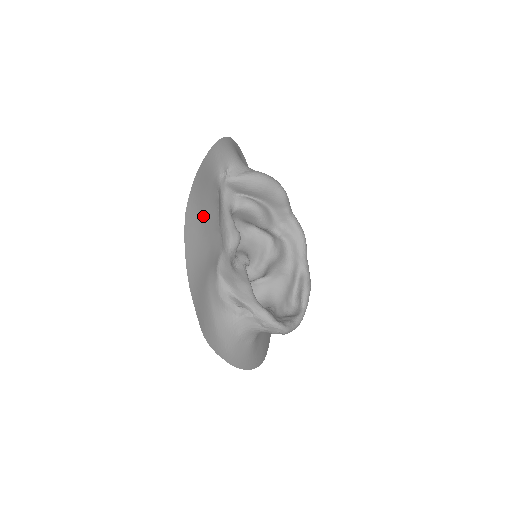
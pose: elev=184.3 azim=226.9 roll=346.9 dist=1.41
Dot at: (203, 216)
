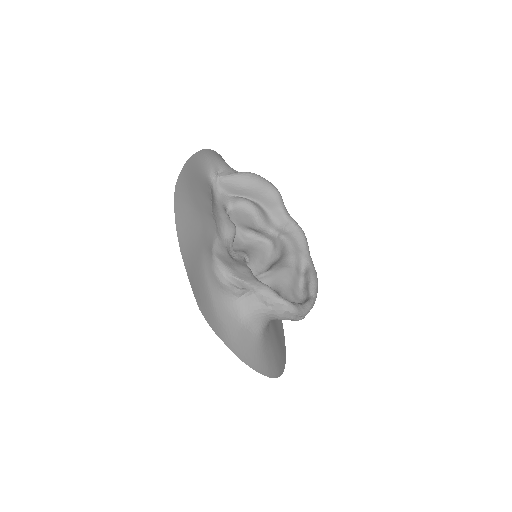
Dot at: (194, 196)
